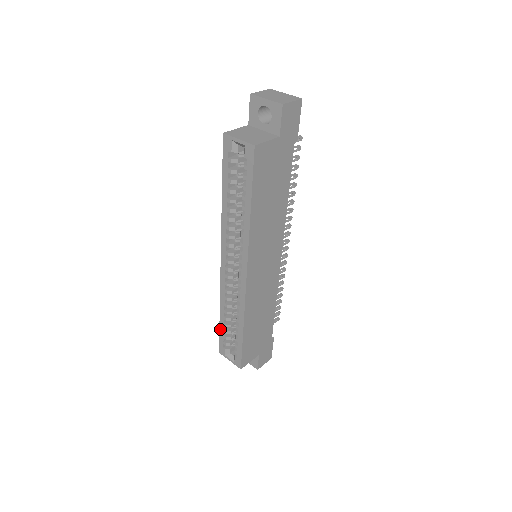
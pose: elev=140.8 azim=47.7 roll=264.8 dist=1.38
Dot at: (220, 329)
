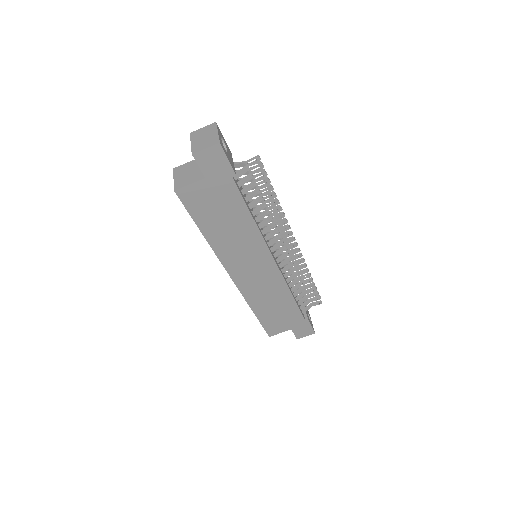
Dot at: occluded
